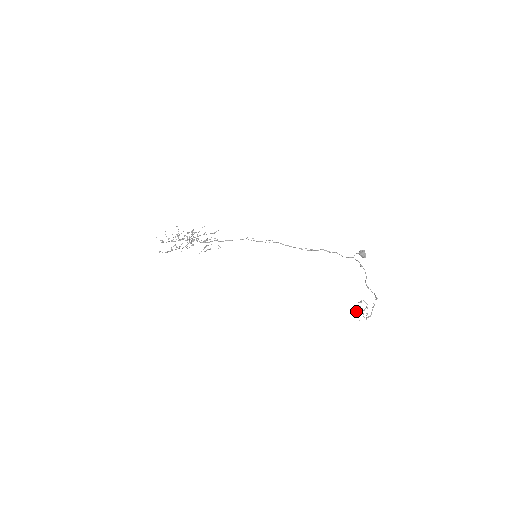
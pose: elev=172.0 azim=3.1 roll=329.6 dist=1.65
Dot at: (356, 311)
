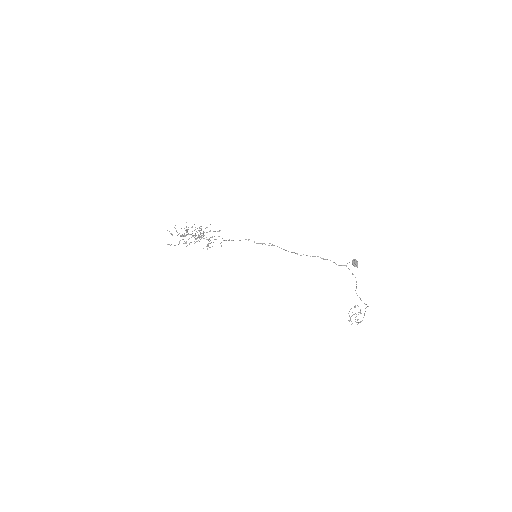
Dot at: (349, 315)
